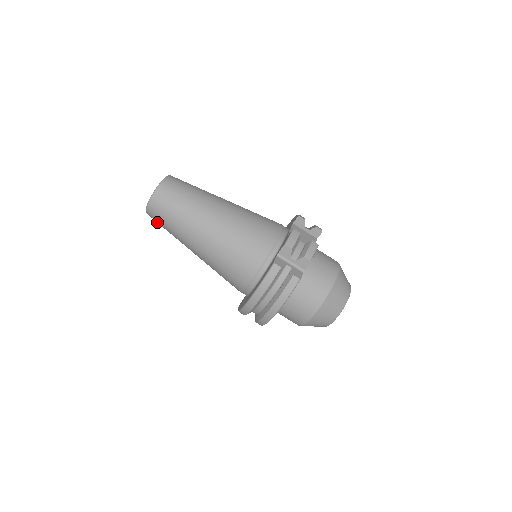
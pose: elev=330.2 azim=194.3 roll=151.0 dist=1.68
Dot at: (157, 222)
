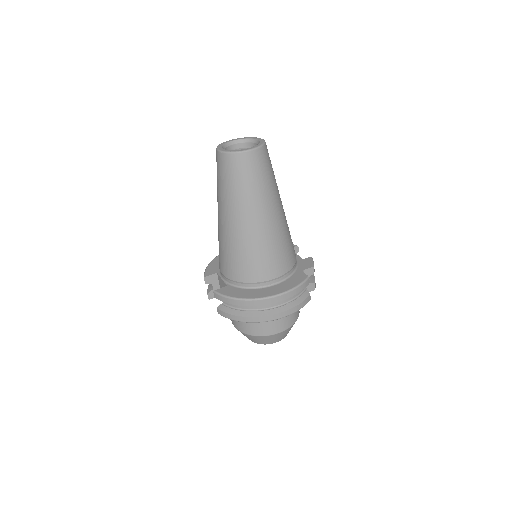
Dot at: (231, 169)
